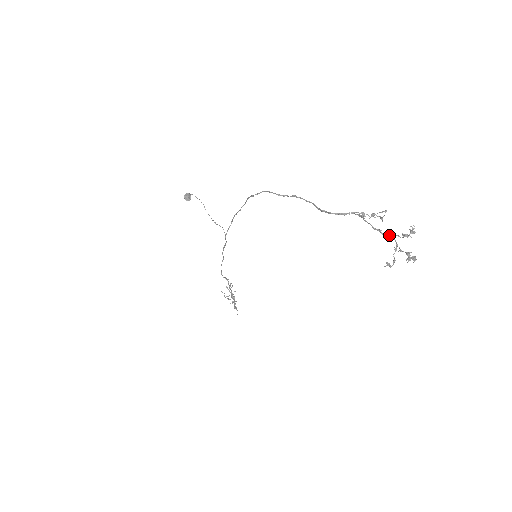
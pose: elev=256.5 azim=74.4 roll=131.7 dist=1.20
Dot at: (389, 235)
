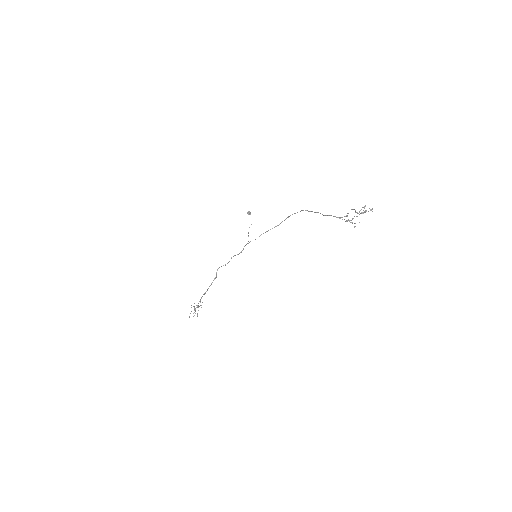
Dot at: occluded
